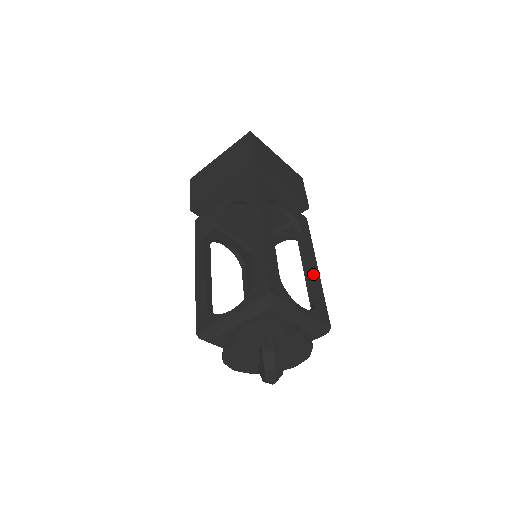
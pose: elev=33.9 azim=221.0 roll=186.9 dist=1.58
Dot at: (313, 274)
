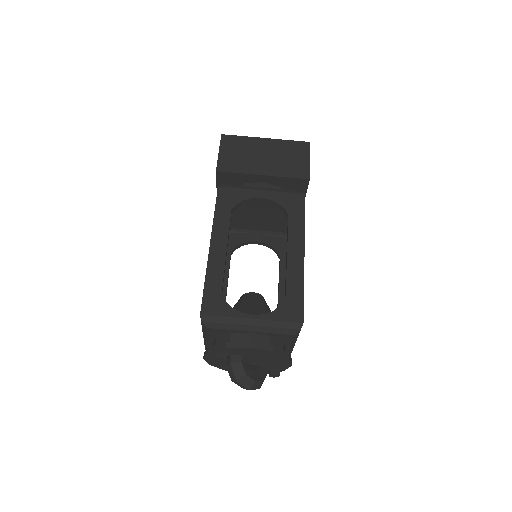
Dot at: (290, 265)
